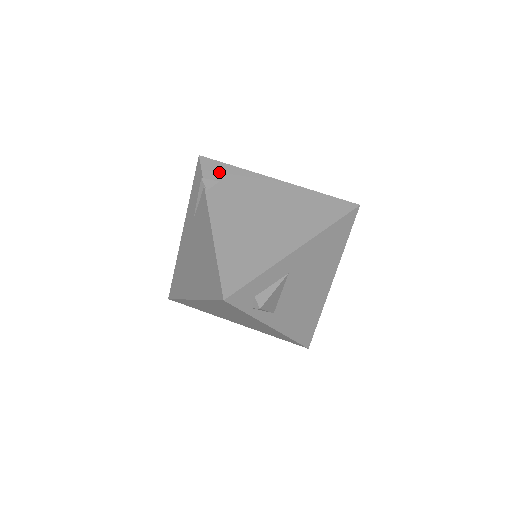
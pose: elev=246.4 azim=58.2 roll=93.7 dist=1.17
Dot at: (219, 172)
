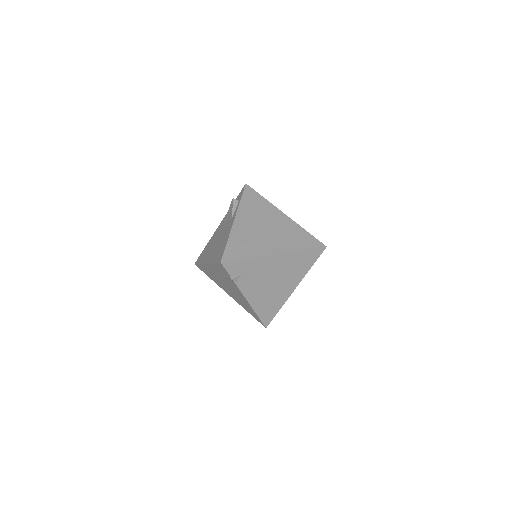
Dot at: (239, 268)
